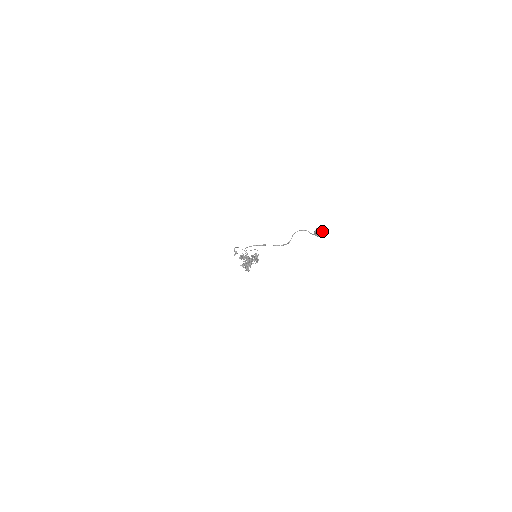
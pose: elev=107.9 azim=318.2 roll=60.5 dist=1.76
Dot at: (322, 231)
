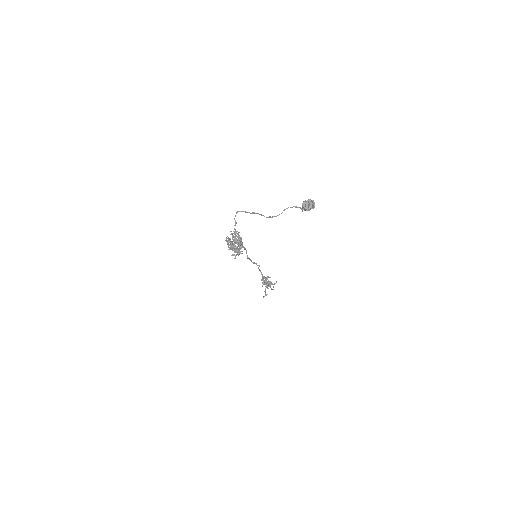
Dot at: (312, 205)
